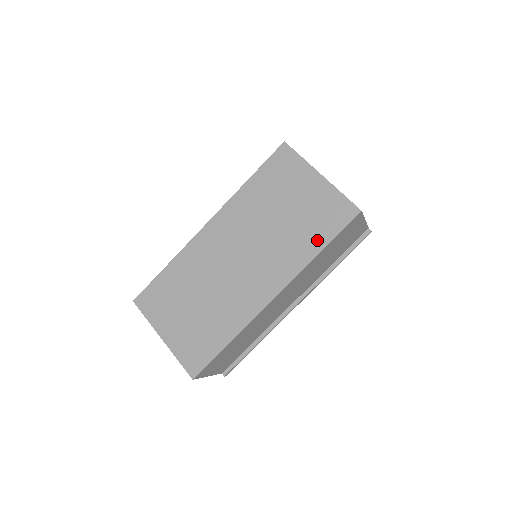
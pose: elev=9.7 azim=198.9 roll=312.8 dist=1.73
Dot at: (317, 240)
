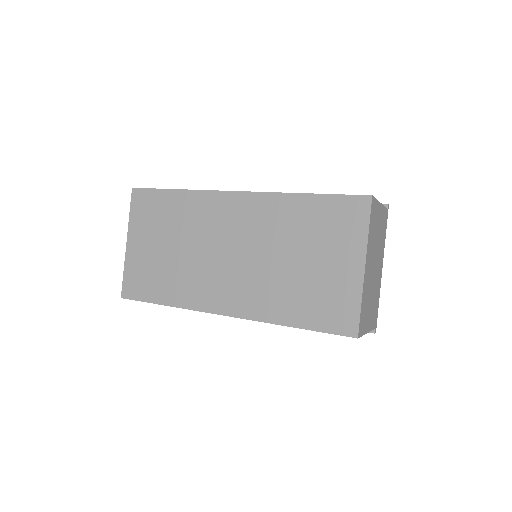
Dot at: (299, 315)
